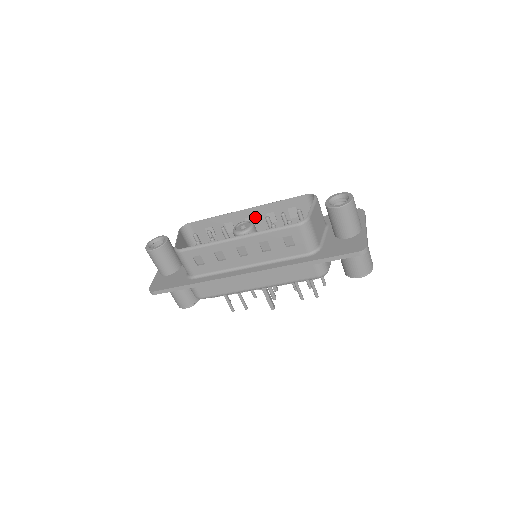
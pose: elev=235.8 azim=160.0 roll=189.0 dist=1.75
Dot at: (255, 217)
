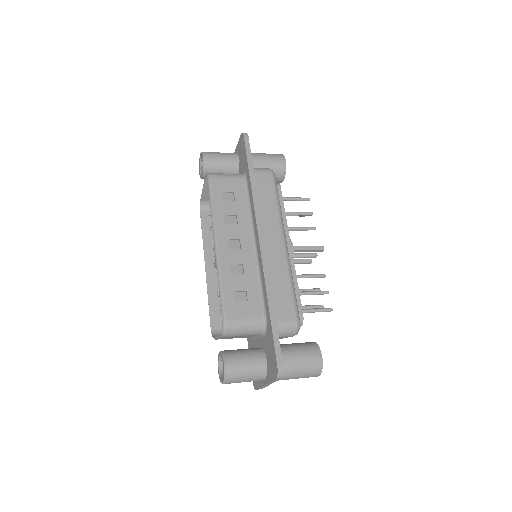
Dot at: (229, 252)
